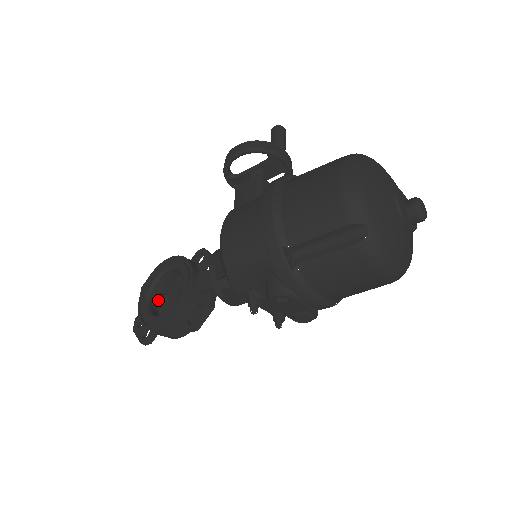
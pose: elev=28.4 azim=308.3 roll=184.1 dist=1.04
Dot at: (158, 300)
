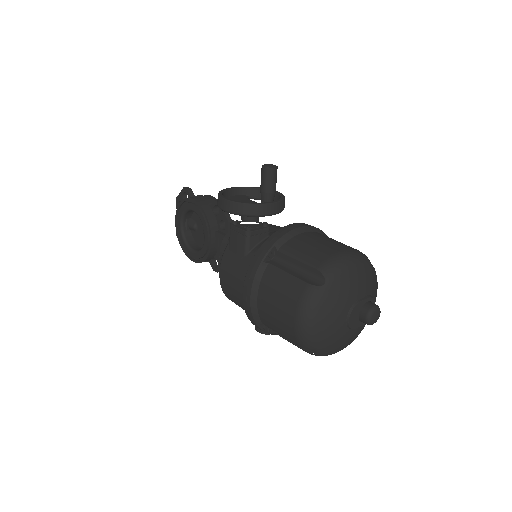
Dot at: (190, 227)
